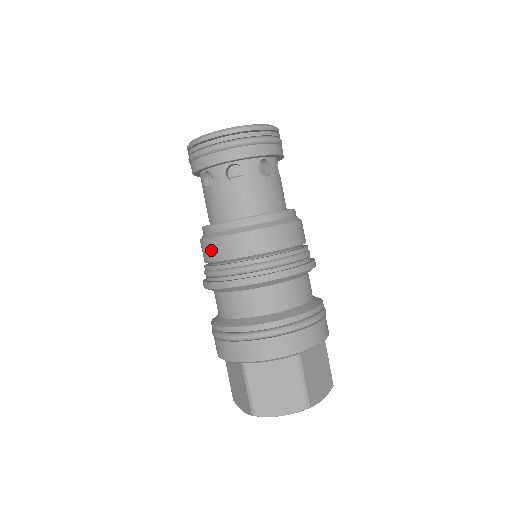
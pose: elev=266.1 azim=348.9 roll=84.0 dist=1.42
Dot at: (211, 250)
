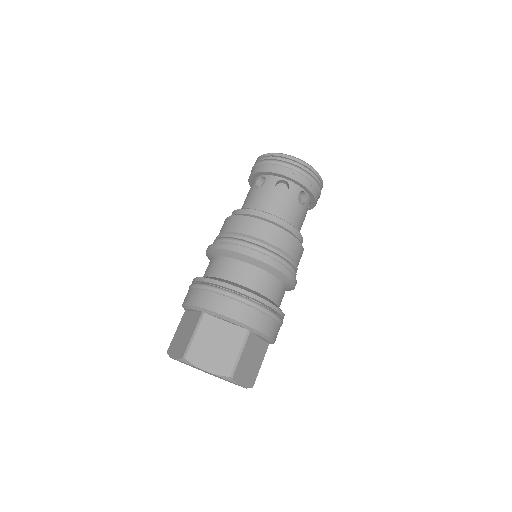
Dot at: (233, 223)
